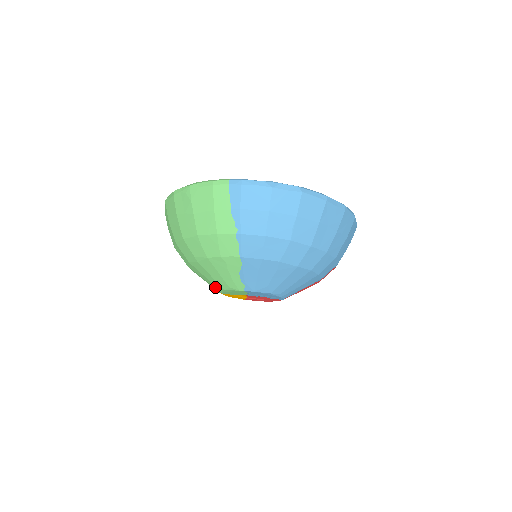
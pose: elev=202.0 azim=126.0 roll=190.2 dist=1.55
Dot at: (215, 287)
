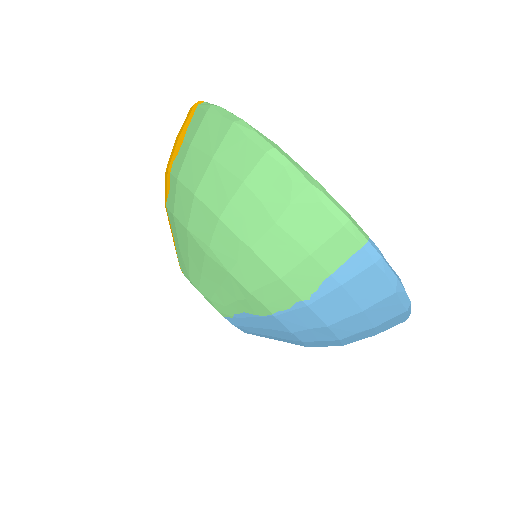
Dot at: (186, 269)
